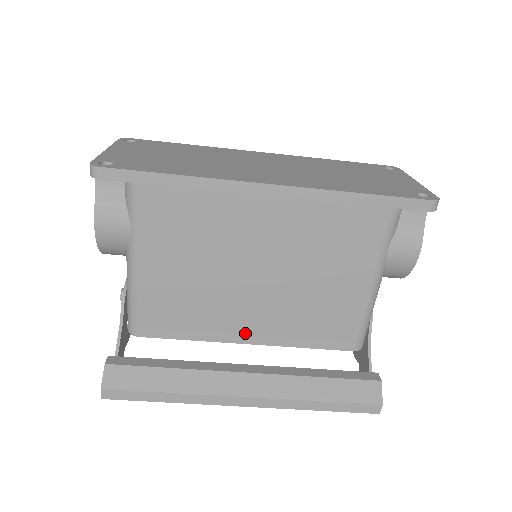
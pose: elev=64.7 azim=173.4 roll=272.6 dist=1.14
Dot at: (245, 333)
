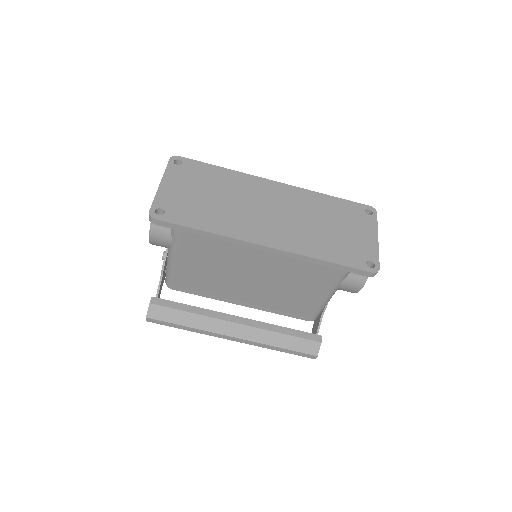
Dot at: (240, 300)
